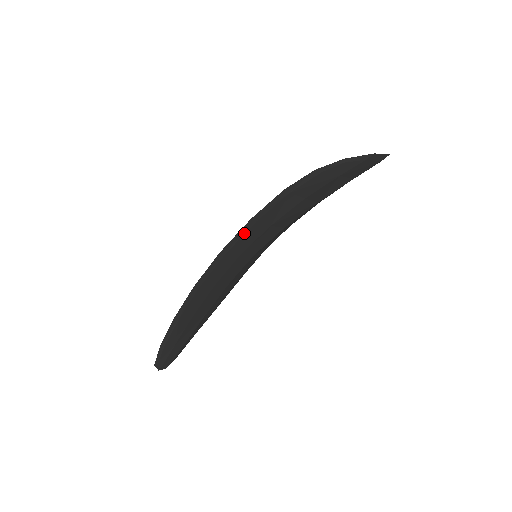
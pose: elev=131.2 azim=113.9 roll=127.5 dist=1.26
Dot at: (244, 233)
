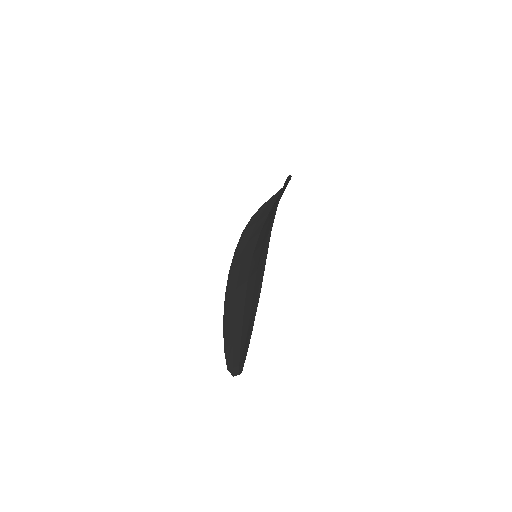
Dot at: occluded
